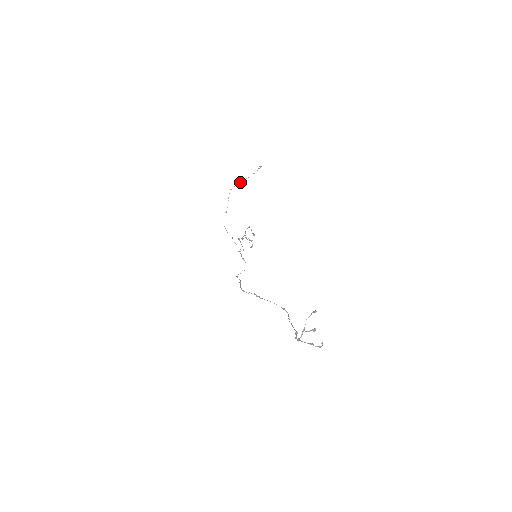
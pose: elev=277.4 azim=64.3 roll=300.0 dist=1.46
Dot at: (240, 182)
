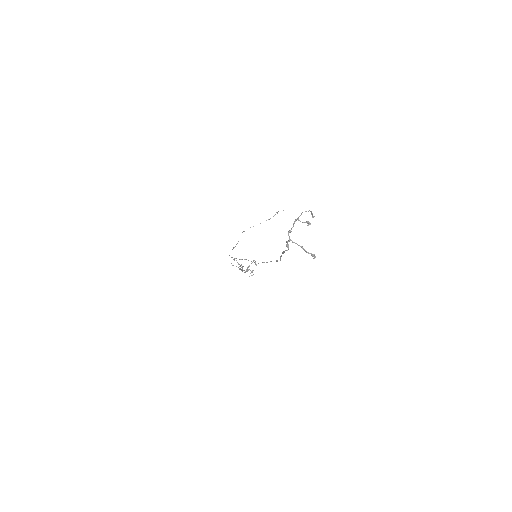
Dot at: occluded
